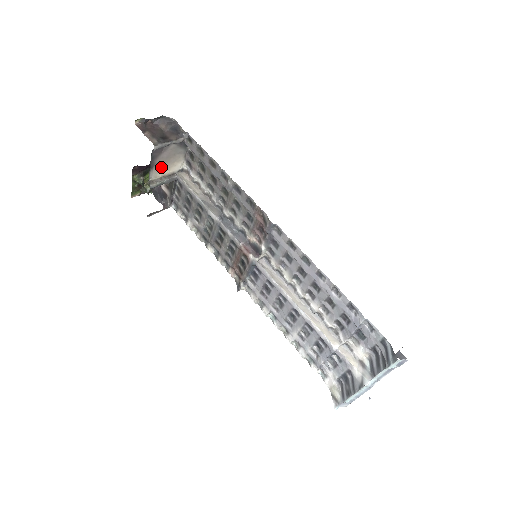
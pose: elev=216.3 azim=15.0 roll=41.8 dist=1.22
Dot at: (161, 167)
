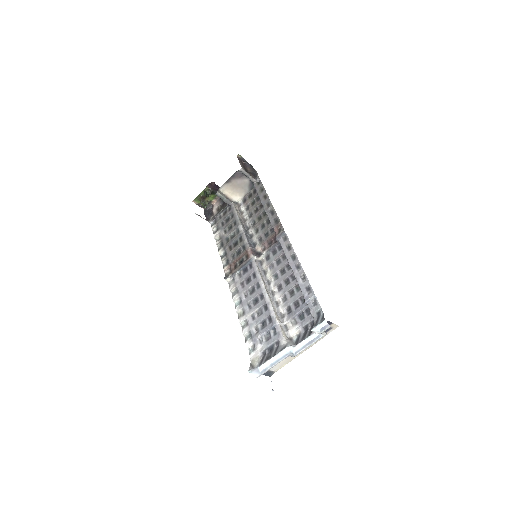
Dot at: (230, 188)
